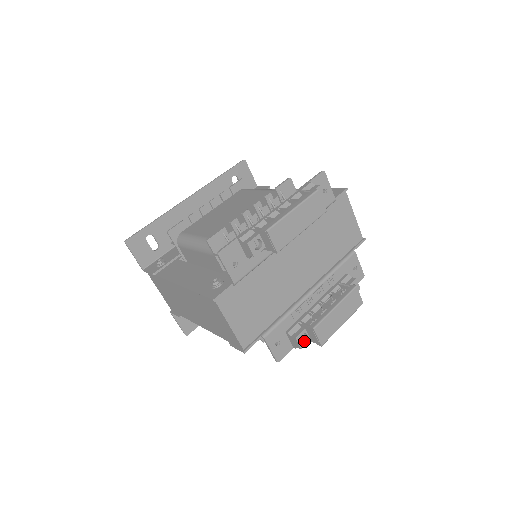
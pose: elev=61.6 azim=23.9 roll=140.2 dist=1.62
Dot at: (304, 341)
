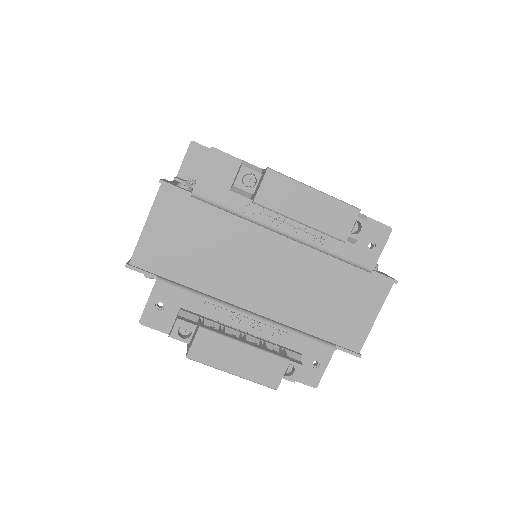
Dot at: (182, 336)
